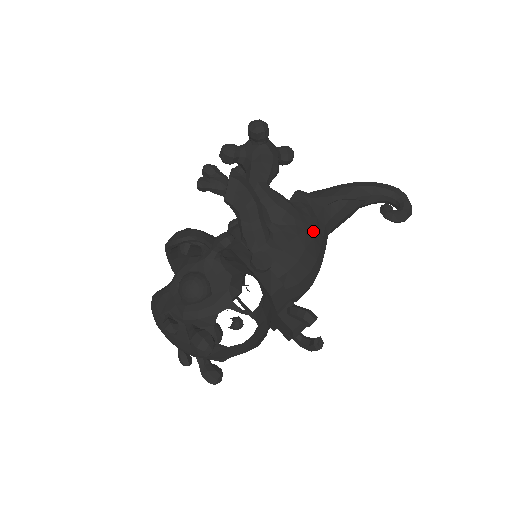
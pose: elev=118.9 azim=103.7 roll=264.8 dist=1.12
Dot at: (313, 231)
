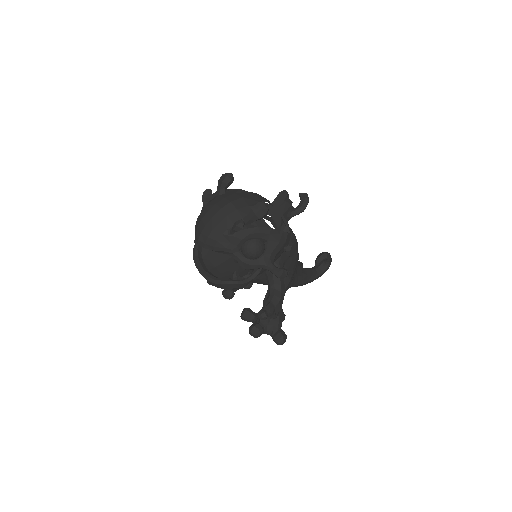
Dot at: occluded
